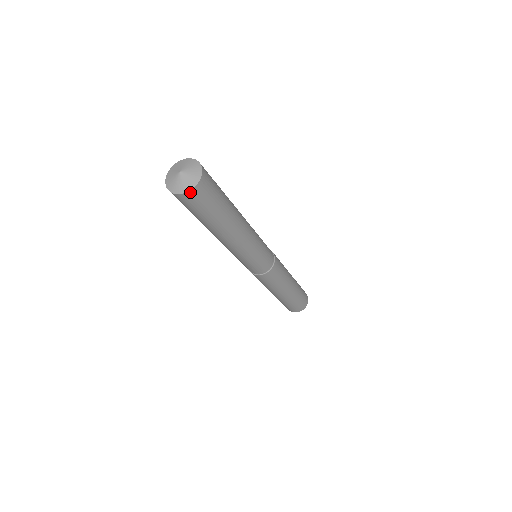
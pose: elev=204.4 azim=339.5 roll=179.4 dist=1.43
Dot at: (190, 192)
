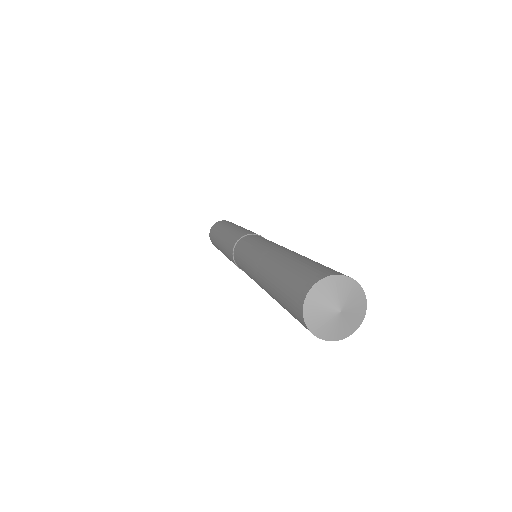
Dot at: (363, 314)
